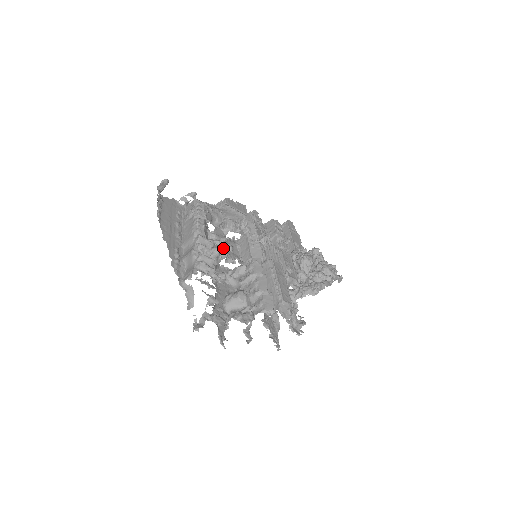
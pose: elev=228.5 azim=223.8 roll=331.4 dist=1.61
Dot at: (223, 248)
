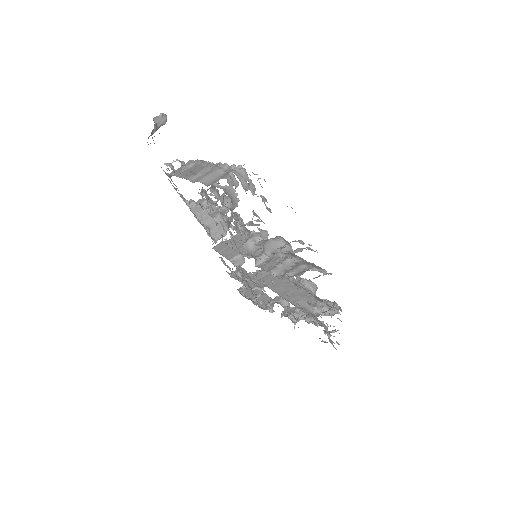
Dot at: (227, 218)
